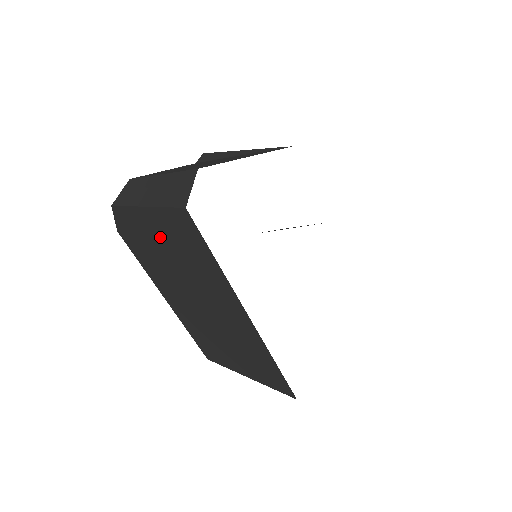
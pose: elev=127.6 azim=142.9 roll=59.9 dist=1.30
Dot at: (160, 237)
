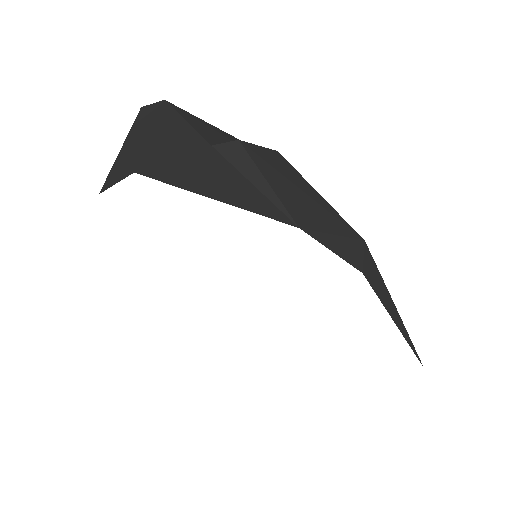
Dot at: occluded
